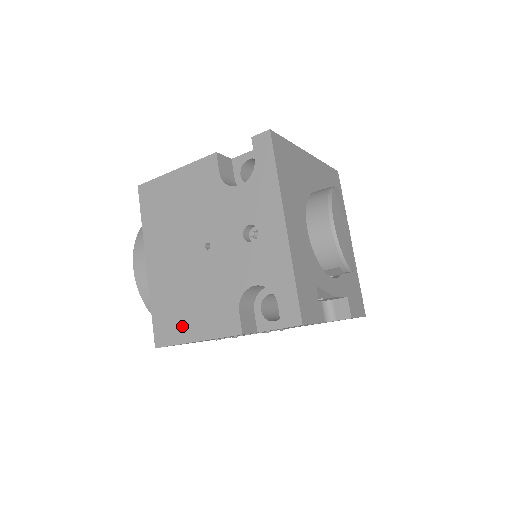
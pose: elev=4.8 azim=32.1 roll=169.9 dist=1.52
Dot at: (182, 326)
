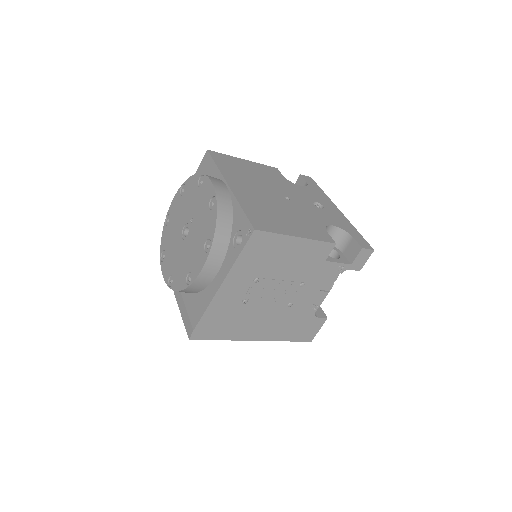
Dot at: (280, 225)
